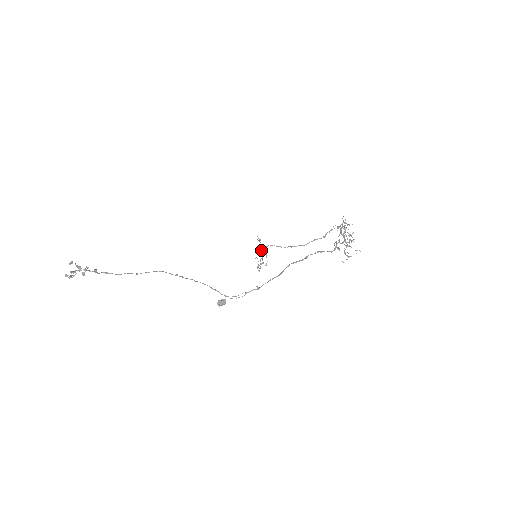
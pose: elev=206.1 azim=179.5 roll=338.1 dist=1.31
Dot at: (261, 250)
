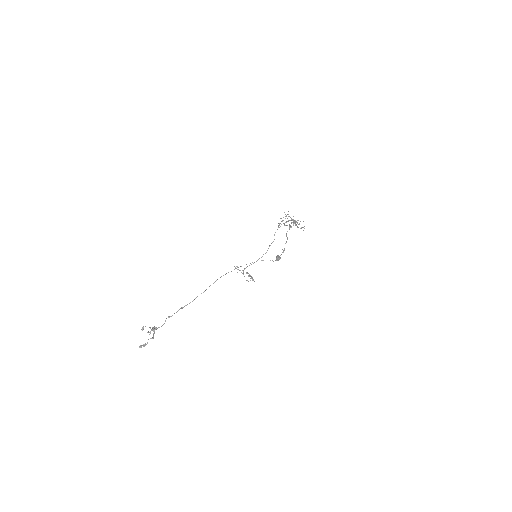
Dot at: (243, 273)
